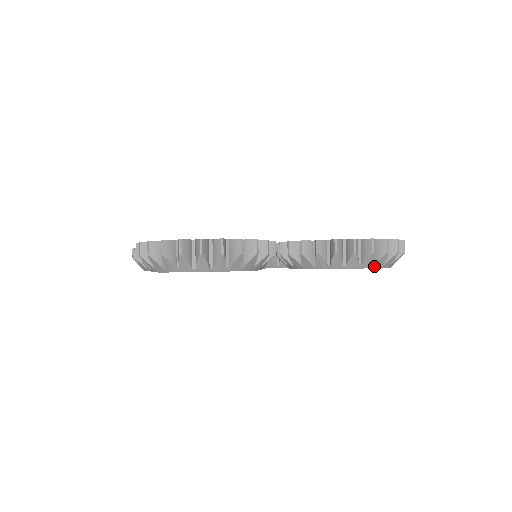
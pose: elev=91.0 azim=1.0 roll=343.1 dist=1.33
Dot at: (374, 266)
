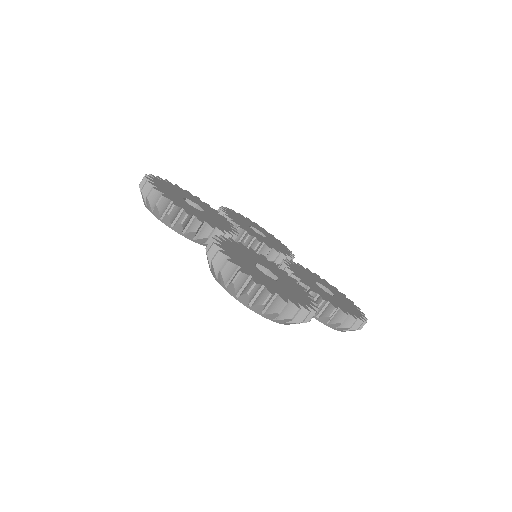
Dot at: occluded
